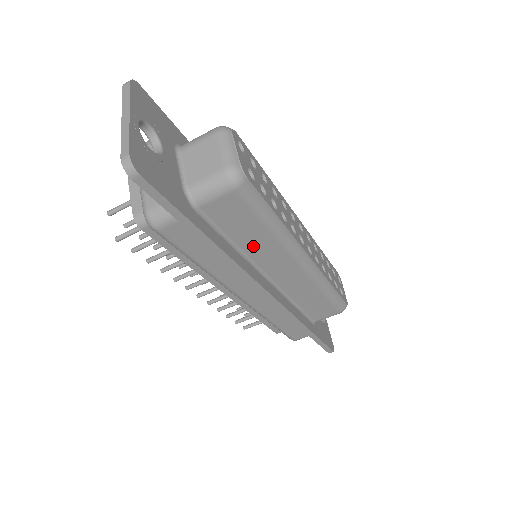
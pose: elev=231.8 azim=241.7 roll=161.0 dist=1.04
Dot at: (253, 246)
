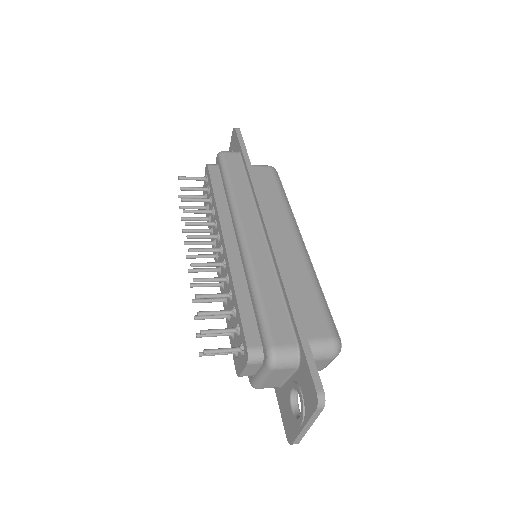
Dot at: occluded
